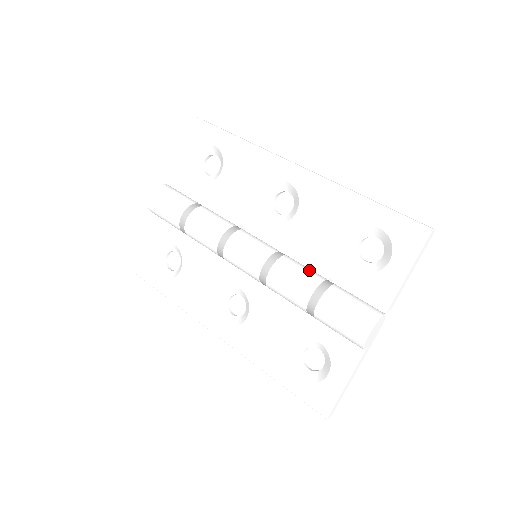
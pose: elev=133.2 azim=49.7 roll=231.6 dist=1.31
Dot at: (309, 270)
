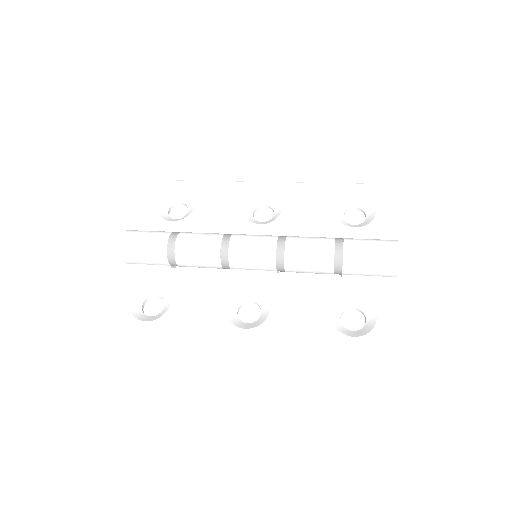
Dot at: occluded
